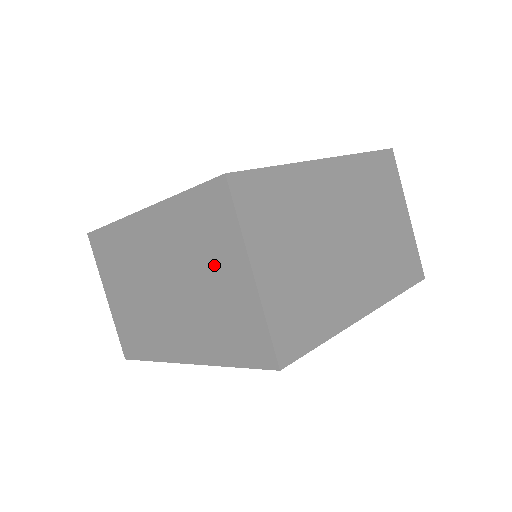
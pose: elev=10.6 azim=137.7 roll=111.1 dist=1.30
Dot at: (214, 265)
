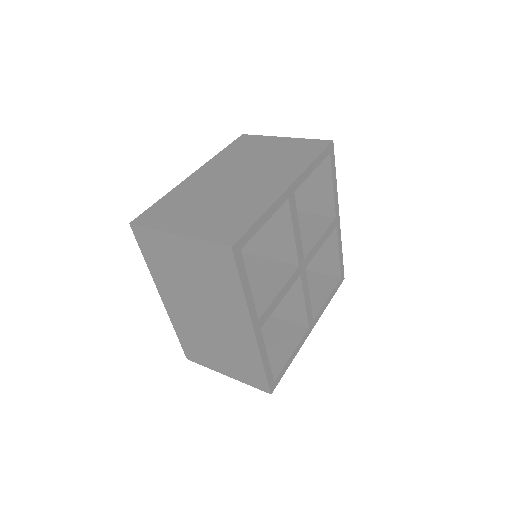
Dot at: (179, 262)
